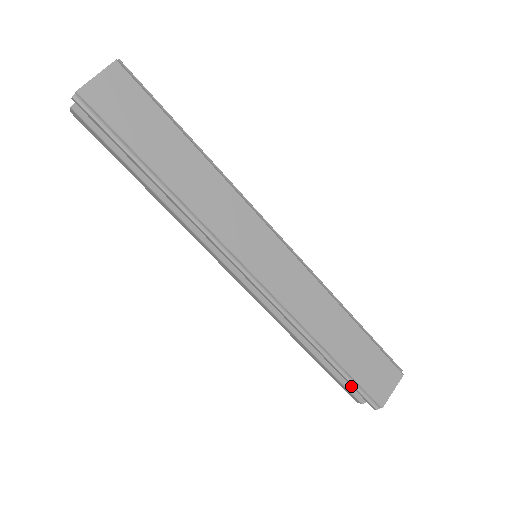
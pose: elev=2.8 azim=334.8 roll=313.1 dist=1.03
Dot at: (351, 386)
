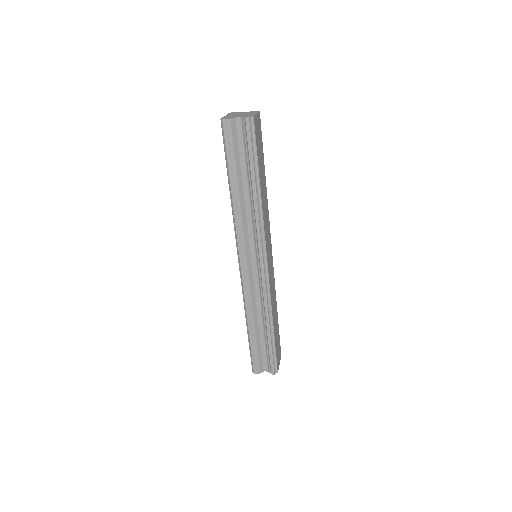
Dot at: (261, 359)
